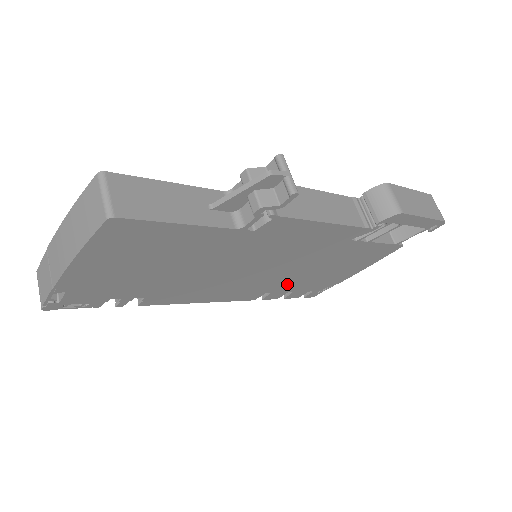
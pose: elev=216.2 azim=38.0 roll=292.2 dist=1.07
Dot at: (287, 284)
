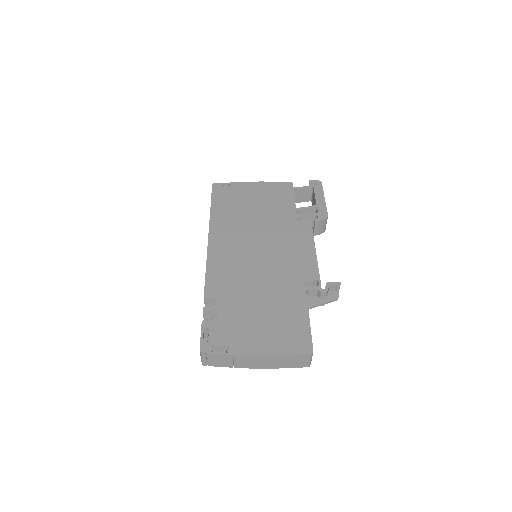
Dot at: occluded
